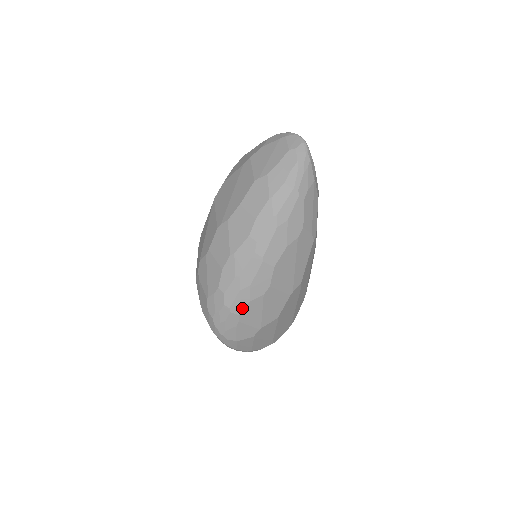
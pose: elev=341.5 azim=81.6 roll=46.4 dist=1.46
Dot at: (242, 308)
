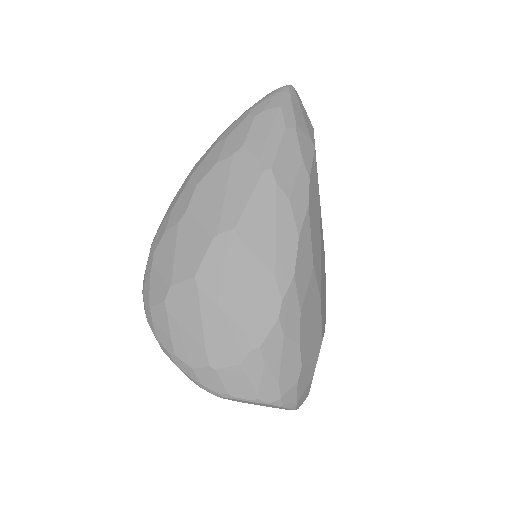
Dot at: (158, 242)
